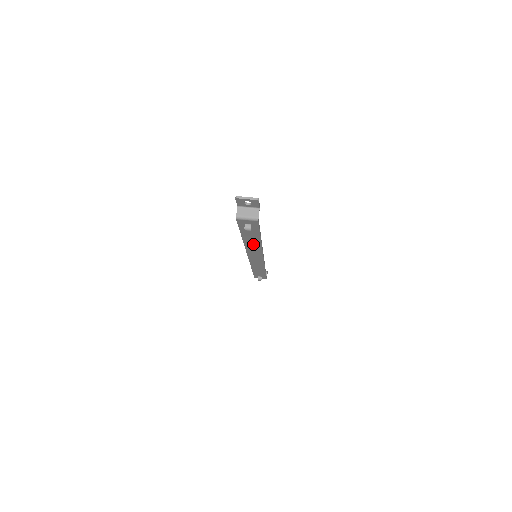
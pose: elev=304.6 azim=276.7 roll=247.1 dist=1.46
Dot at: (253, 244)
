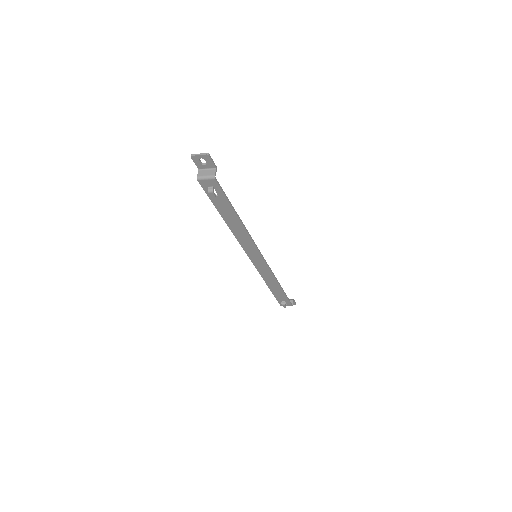
Dot at: (237, 228)
